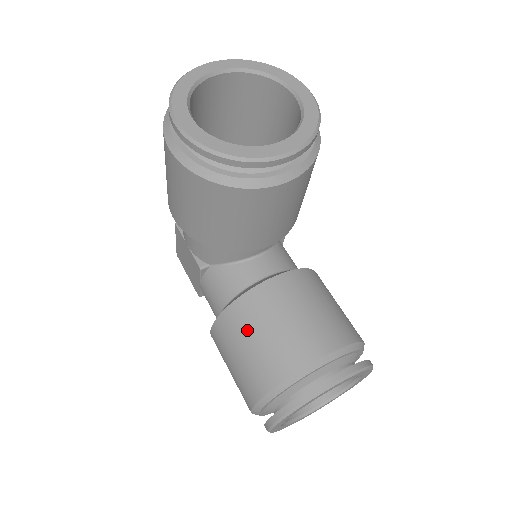
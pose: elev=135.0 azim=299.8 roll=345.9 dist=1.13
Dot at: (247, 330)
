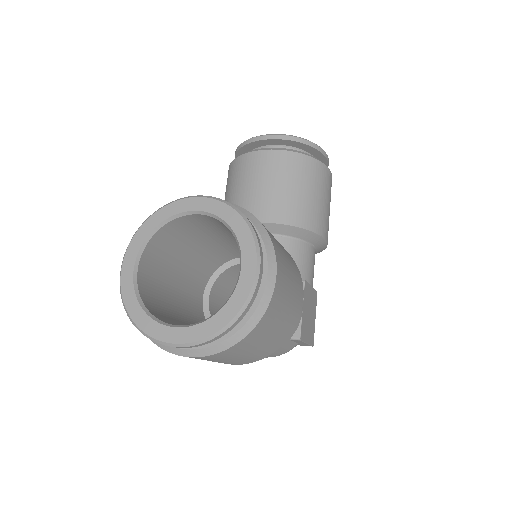
Dot at: occluded
